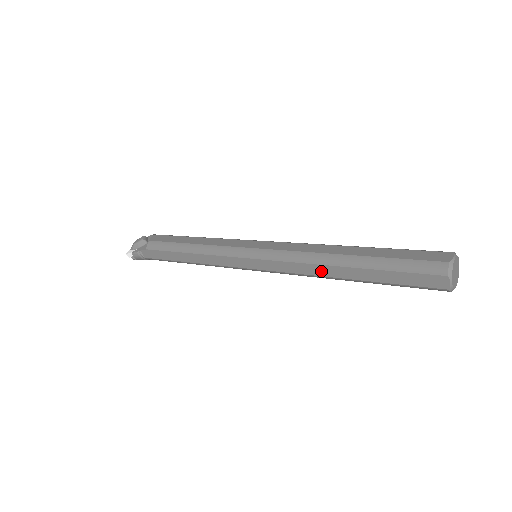
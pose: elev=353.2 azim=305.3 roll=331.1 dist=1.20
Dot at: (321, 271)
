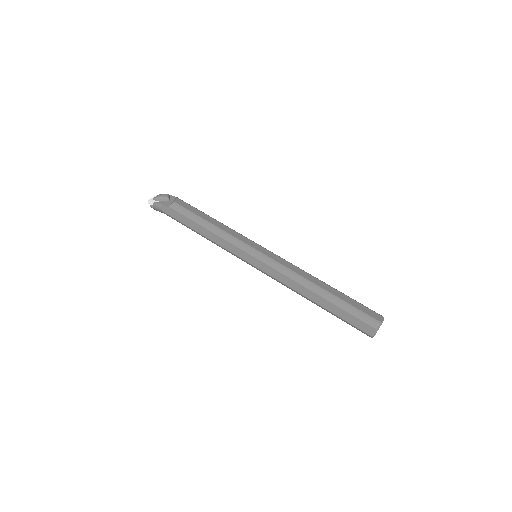
Dot at: (300, 290)
